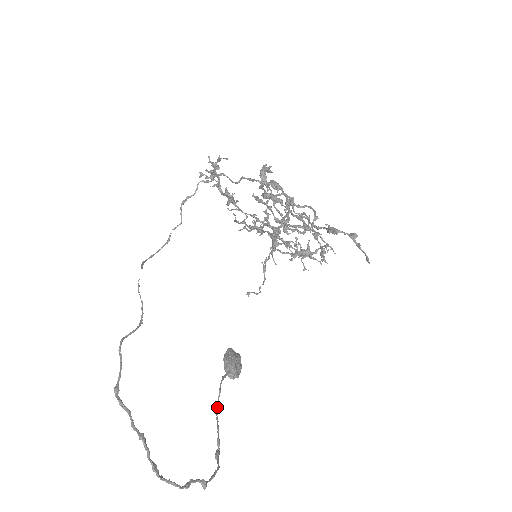
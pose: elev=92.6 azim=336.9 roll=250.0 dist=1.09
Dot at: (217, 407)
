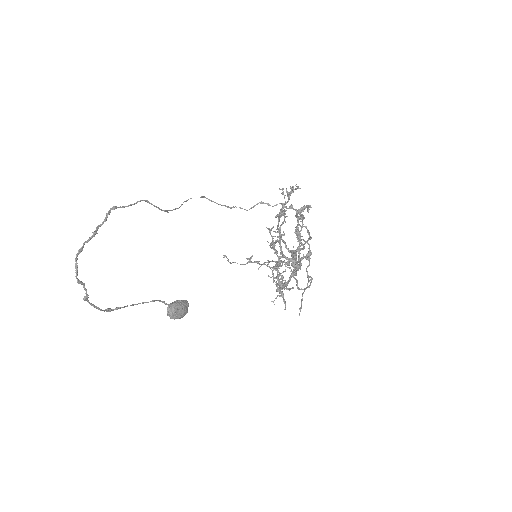
Dot at: occluded
